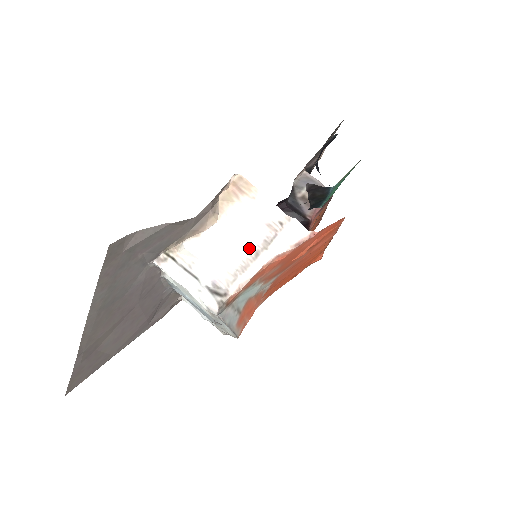
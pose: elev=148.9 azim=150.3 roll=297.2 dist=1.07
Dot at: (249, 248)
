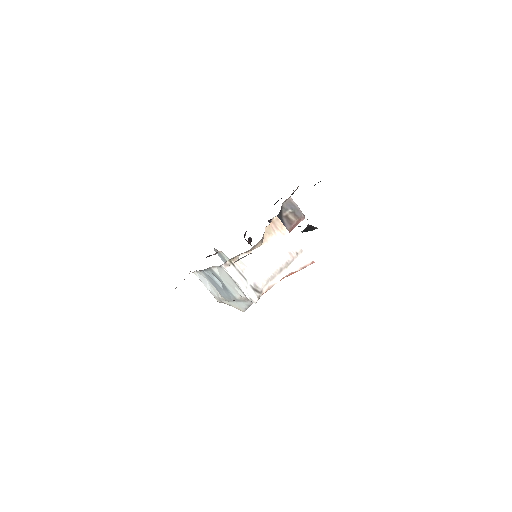
Dot at: (277, 266)
